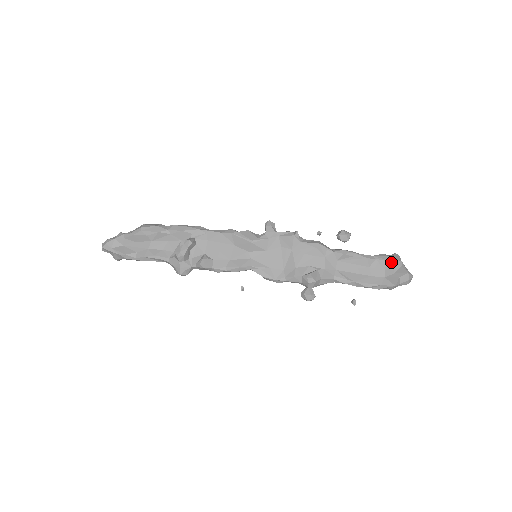
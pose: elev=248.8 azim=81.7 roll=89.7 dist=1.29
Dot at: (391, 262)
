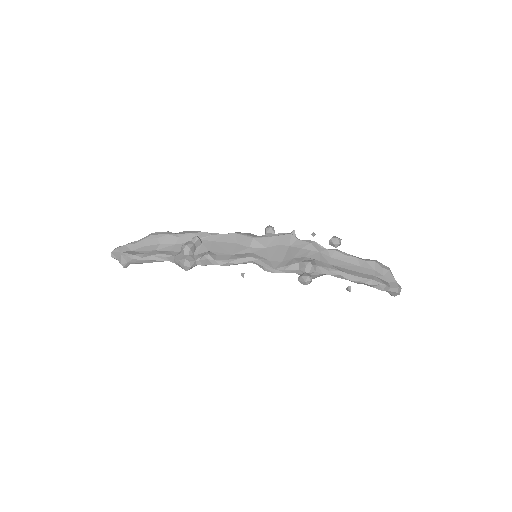
Dot at: (379, 265)
